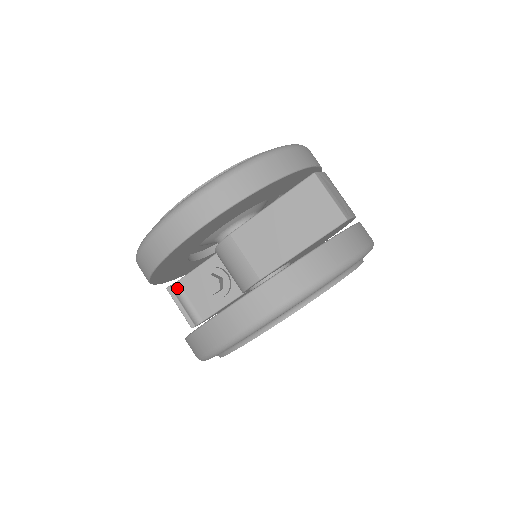
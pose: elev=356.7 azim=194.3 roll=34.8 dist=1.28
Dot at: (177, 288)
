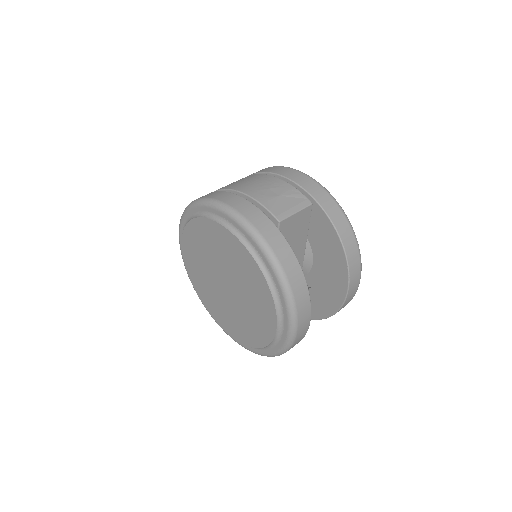
Dot at: occluded
